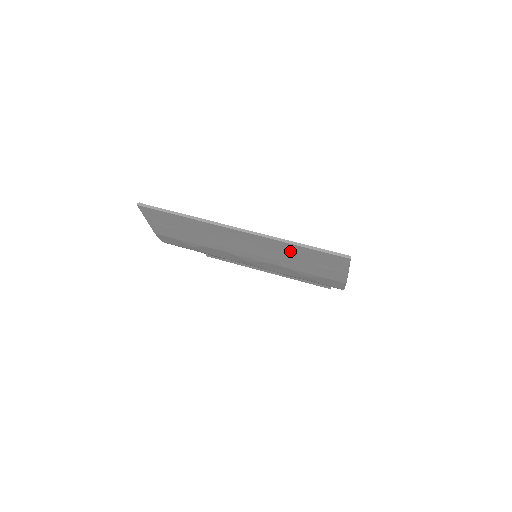
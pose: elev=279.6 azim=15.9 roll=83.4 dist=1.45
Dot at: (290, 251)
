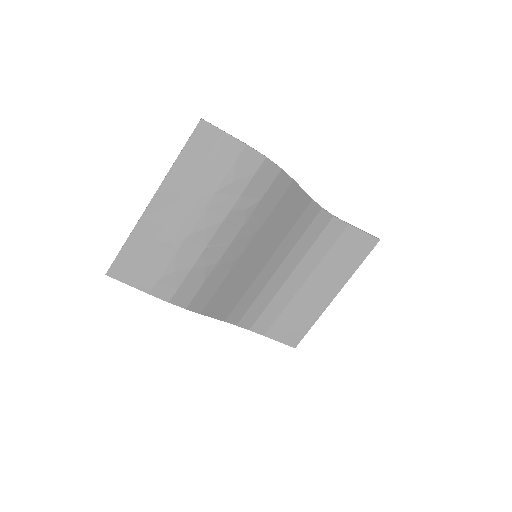
Dot at: (186, 171)
